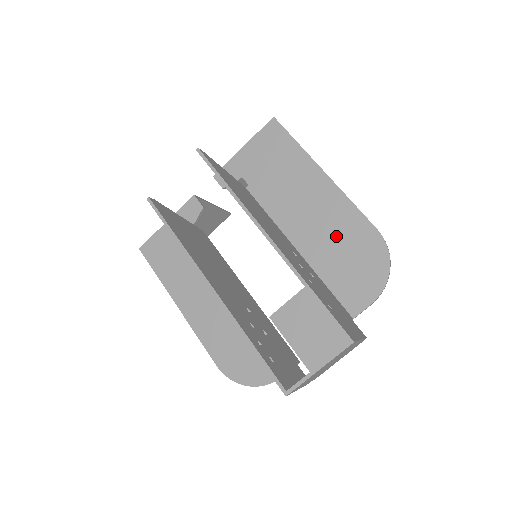
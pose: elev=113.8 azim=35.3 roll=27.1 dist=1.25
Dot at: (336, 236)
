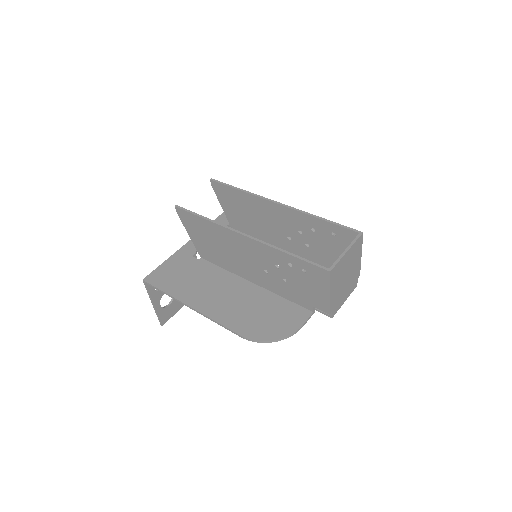
Dot at: occluded
